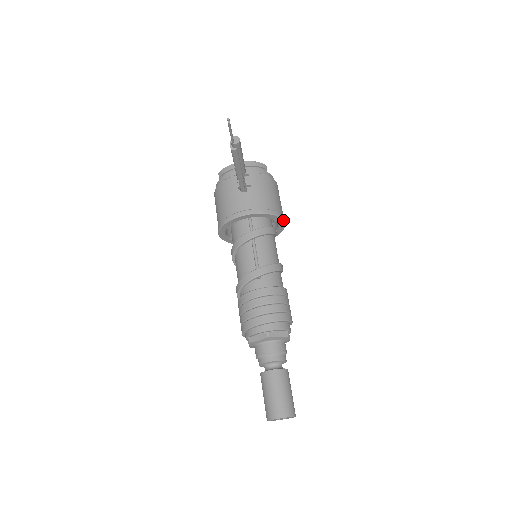
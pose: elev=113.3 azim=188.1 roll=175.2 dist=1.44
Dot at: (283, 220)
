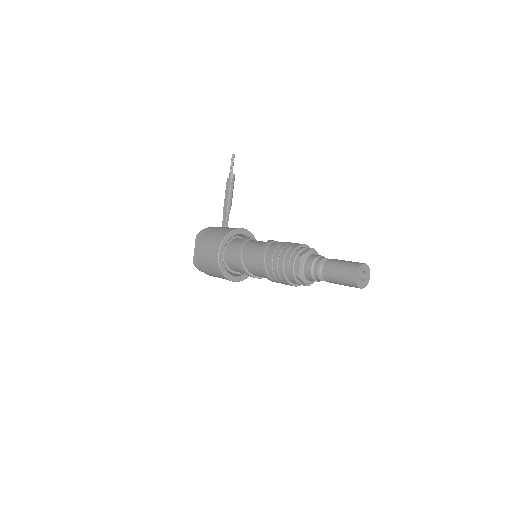
Dot at: occluded
